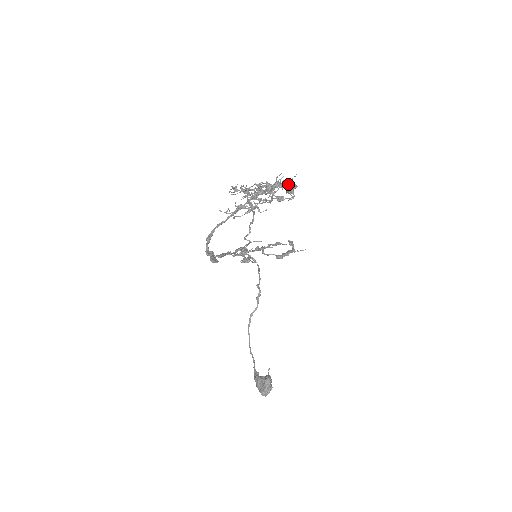
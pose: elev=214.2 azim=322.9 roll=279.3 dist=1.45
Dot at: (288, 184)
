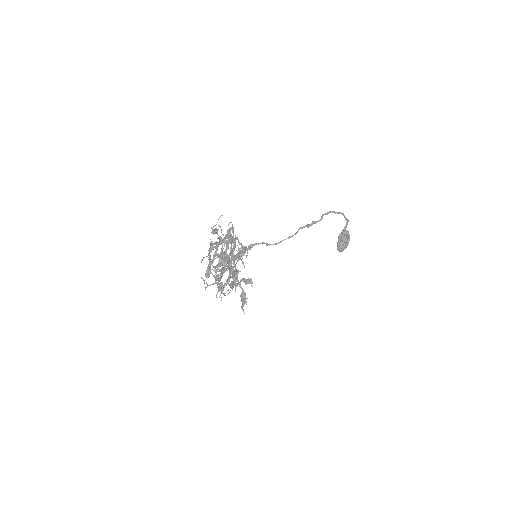
Dot at: (236, 270)
